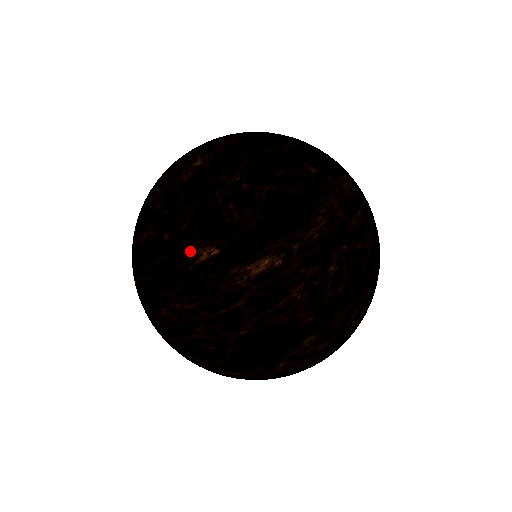
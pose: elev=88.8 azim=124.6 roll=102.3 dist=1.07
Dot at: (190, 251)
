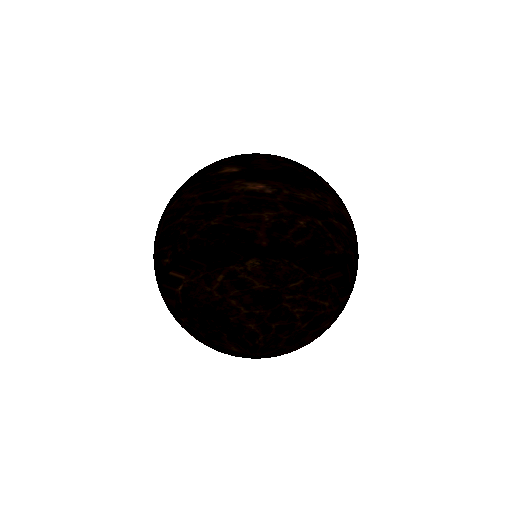
Dot at: (221, 168)
